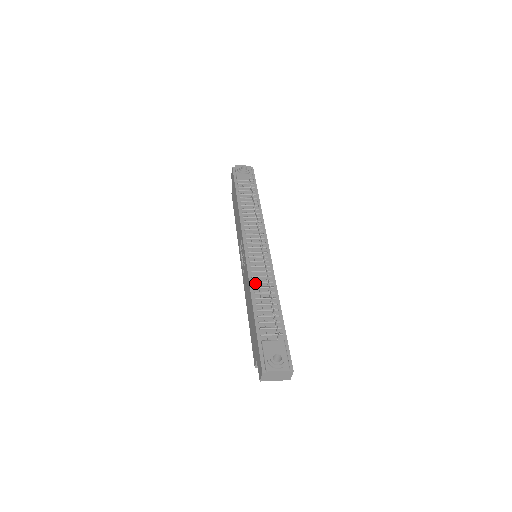
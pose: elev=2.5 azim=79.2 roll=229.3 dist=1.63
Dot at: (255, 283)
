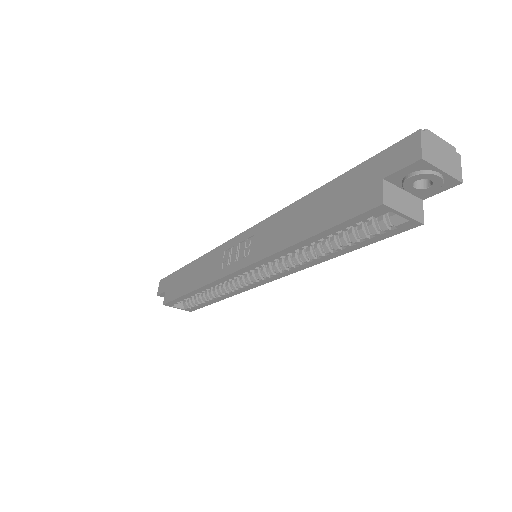
Dot at: occluded
